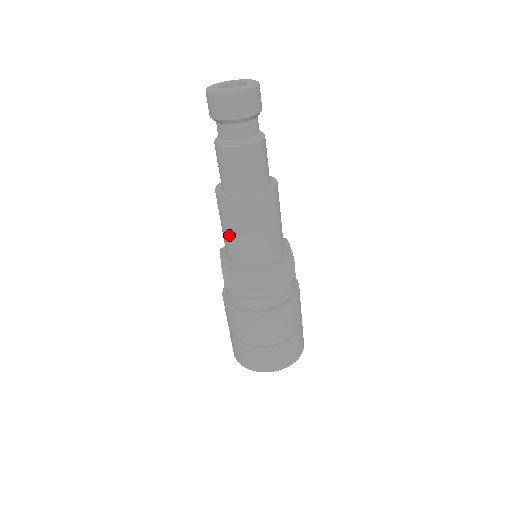
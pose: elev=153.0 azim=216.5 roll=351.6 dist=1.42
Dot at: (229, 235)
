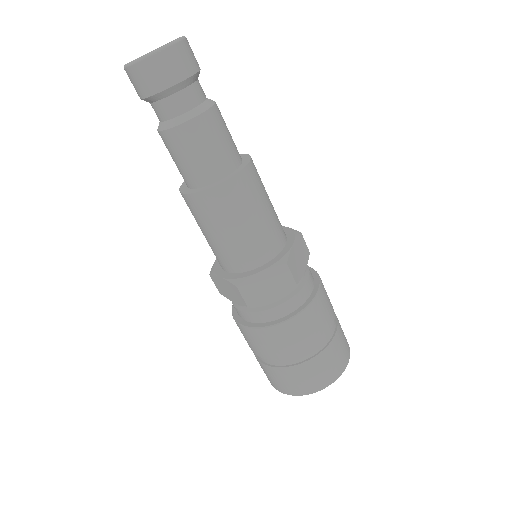
Dot at: (203, 234)
